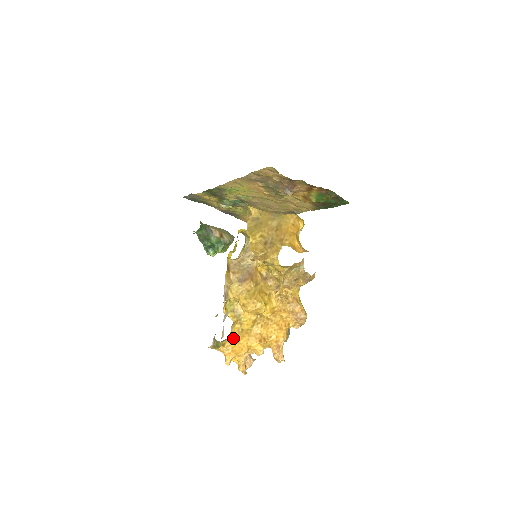
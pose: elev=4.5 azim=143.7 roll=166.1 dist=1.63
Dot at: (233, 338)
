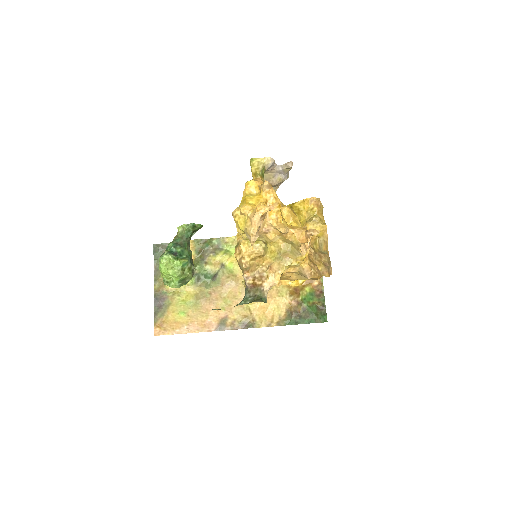
Dot at: occluded
